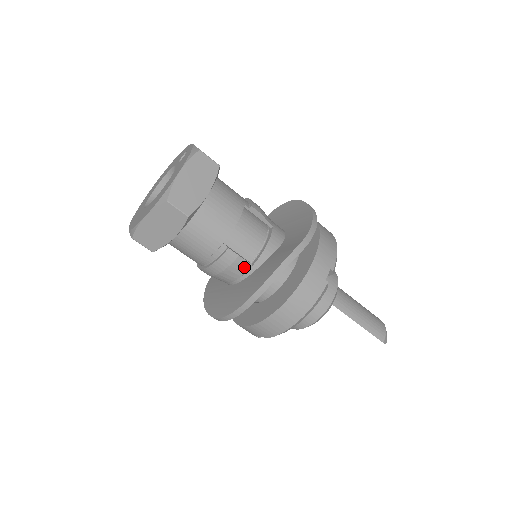
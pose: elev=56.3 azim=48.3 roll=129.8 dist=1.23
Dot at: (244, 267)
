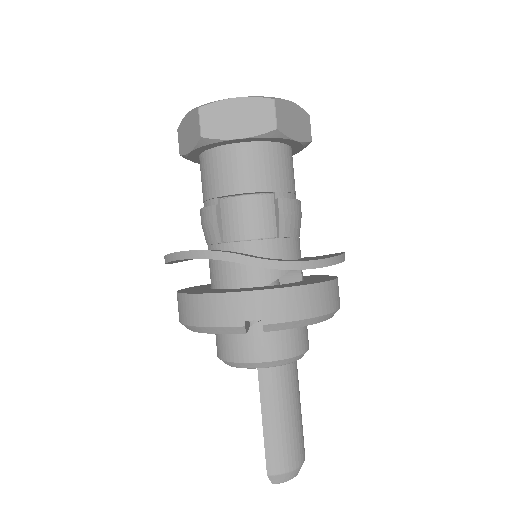
Dot at: (215, 237)
